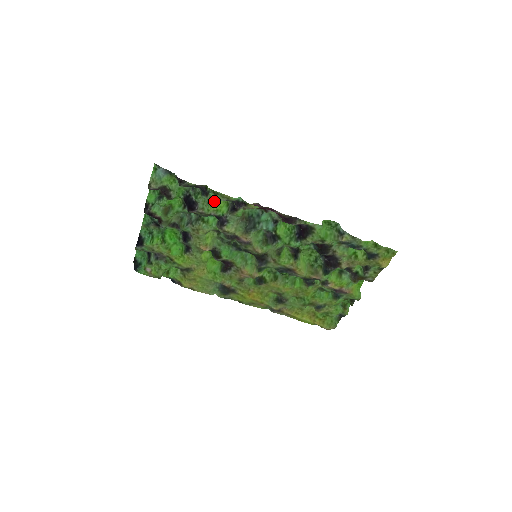
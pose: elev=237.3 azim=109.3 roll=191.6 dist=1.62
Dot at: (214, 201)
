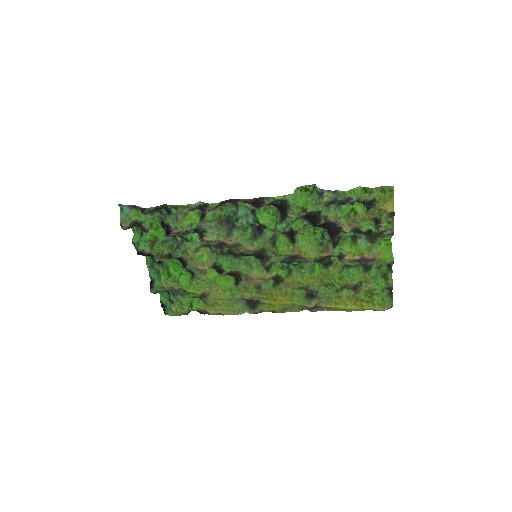
Dot at: (180, 216)
